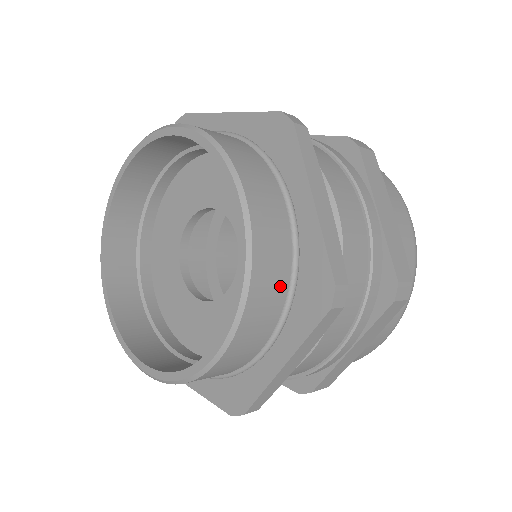
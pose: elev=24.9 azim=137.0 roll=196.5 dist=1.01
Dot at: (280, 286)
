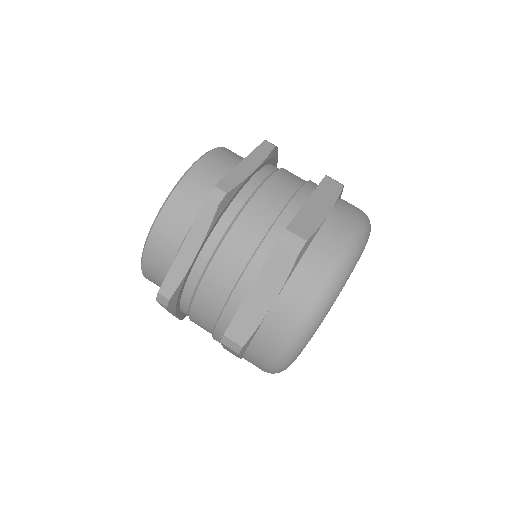
Dot at: (163, 272)
